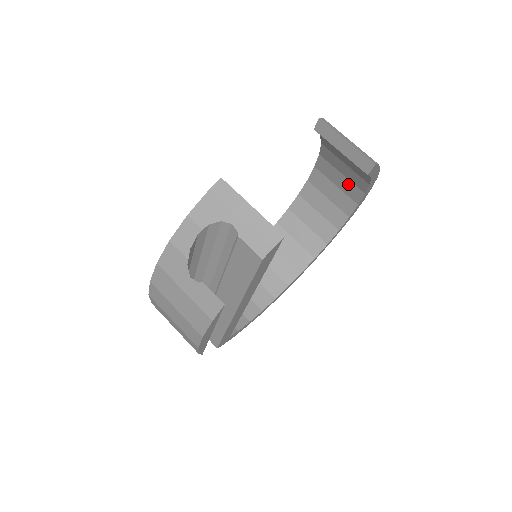
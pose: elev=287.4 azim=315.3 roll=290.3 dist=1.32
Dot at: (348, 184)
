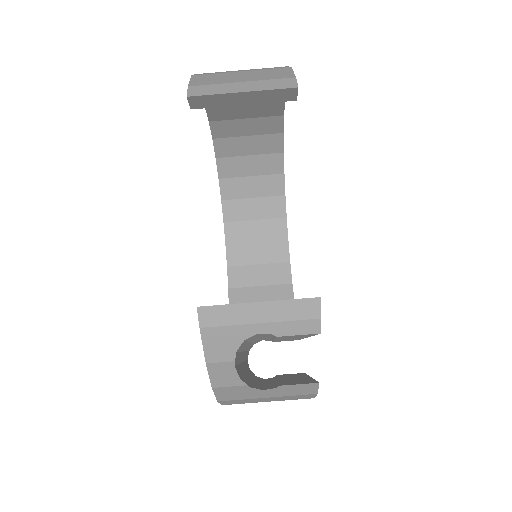
Dot at: occluded
